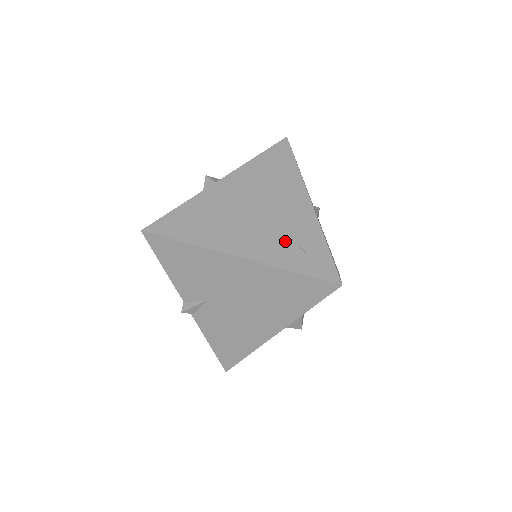
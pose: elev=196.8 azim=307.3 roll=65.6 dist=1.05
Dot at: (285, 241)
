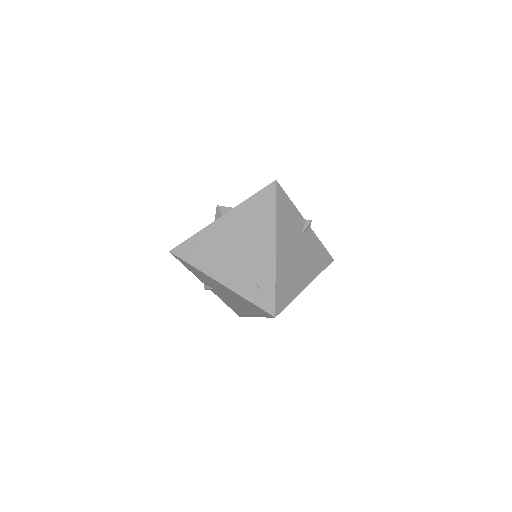
Dot at: (250, 277)
